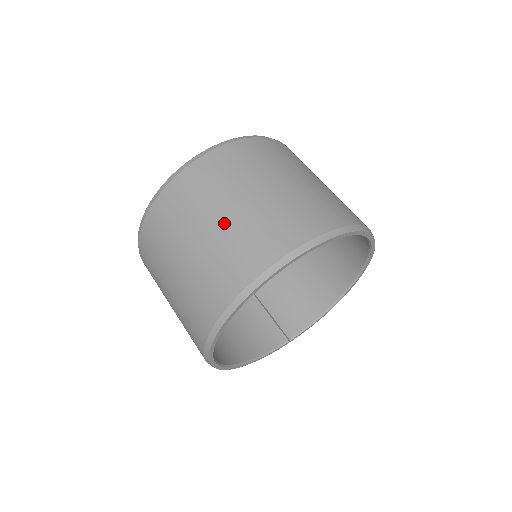
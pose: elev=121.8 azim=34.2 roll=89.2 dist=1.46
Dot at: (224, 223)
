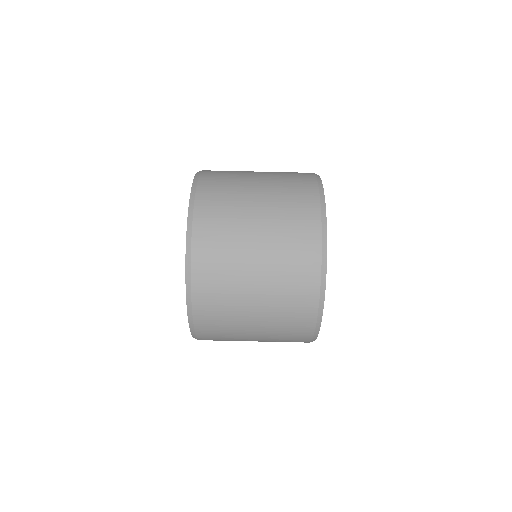
Dot at: (261, 338)
